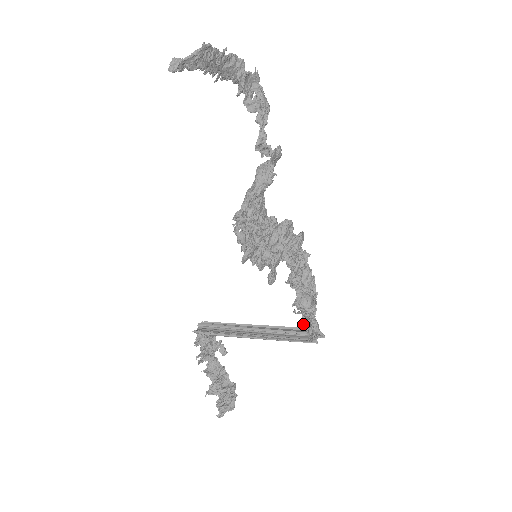
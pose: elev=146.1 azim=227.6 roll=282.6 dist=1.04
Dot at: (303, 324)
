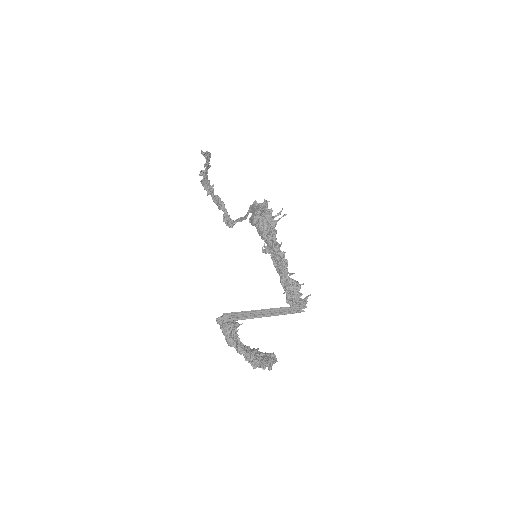
Dot at: (293, 299)
